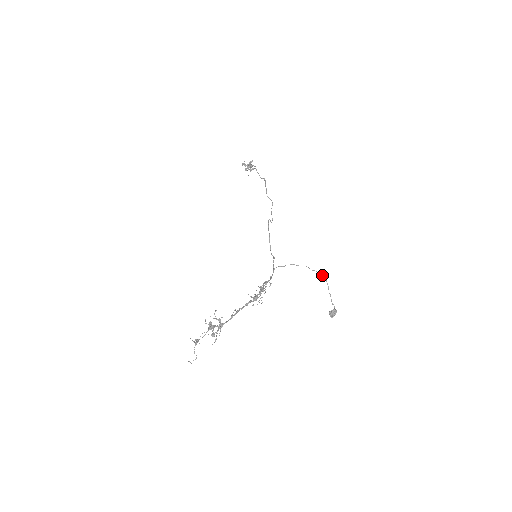
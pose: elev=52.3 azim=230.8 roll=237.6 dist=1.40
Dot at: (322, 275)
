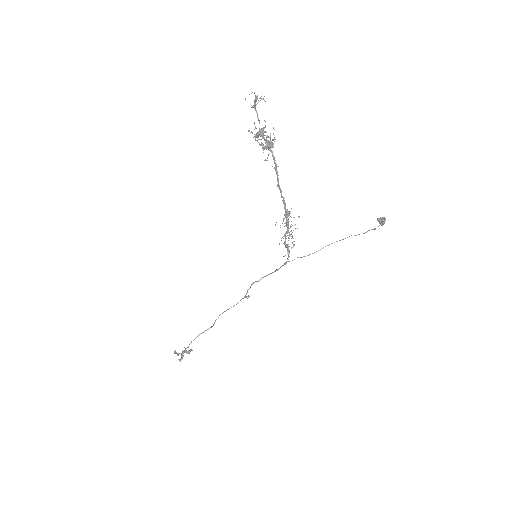
Dot at: occluded
